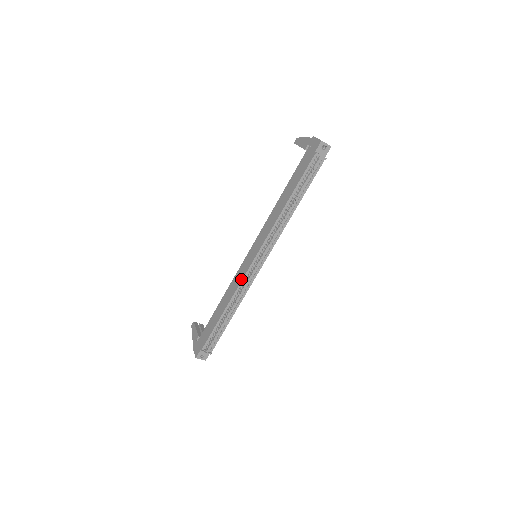
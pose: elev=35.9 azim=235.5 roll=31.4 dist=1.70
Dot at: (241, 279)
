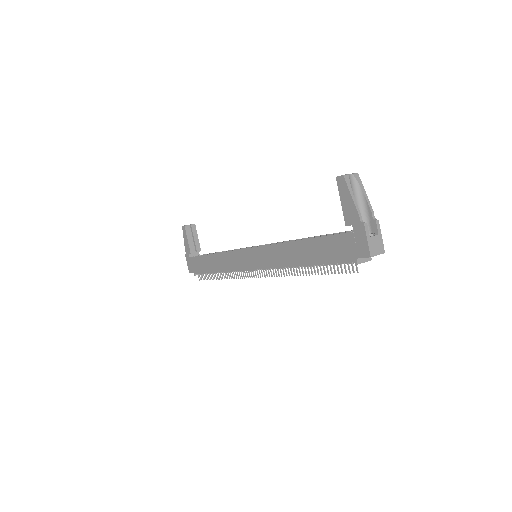
Dot at: (236, 269)
